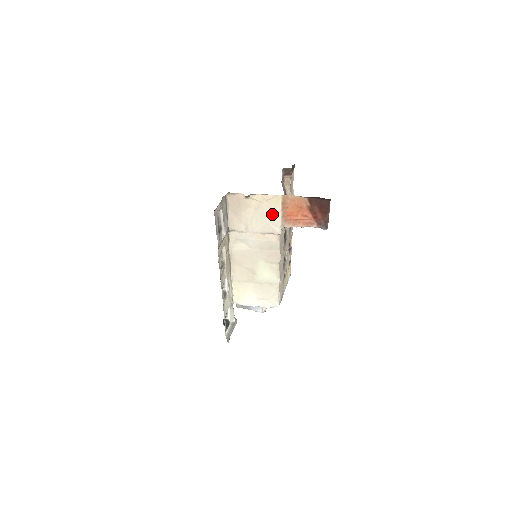
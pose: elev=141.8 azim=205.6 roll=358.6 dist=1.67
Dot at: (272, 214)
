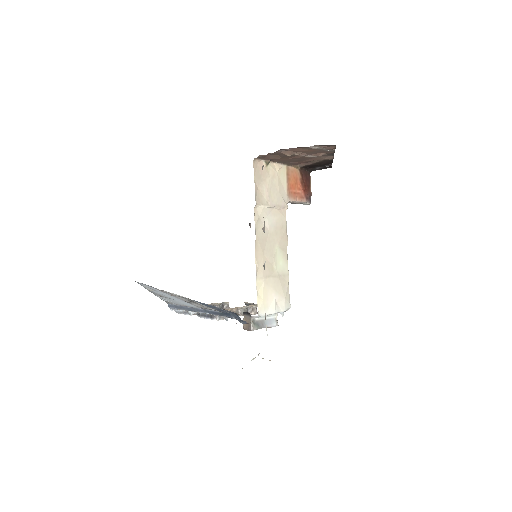
Dot at: (282, 186)
